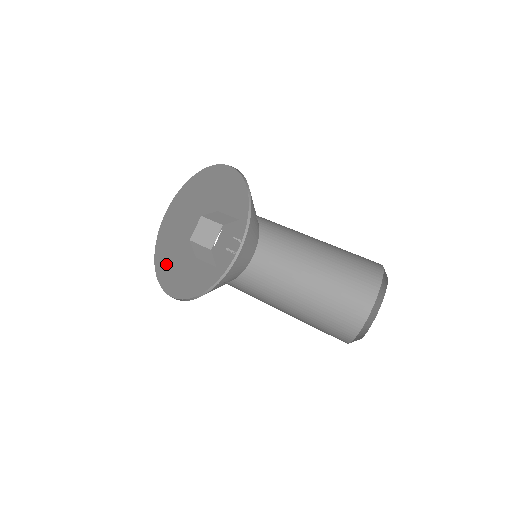
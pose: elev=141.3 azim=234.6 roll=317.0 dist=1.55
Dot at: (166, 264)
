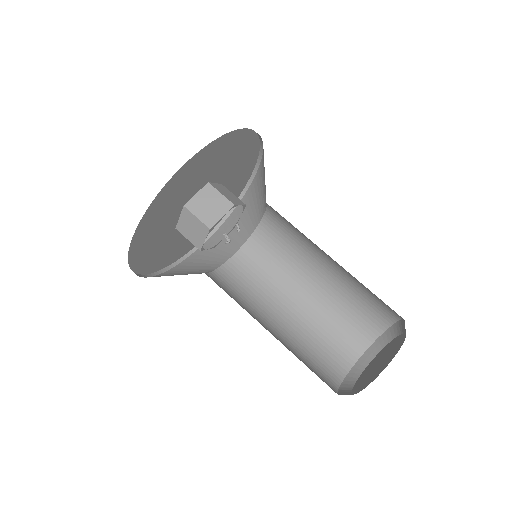
Dot at: (149, 225)
